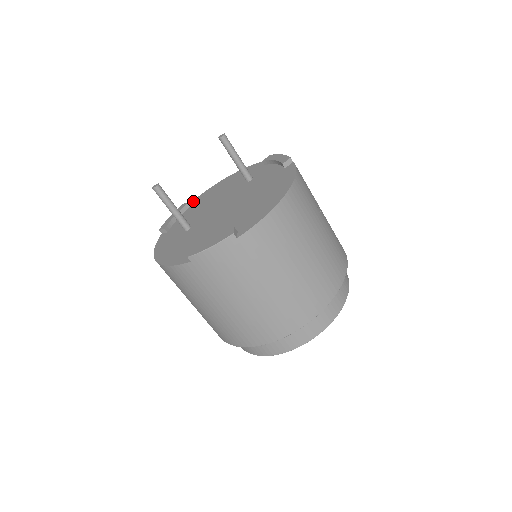
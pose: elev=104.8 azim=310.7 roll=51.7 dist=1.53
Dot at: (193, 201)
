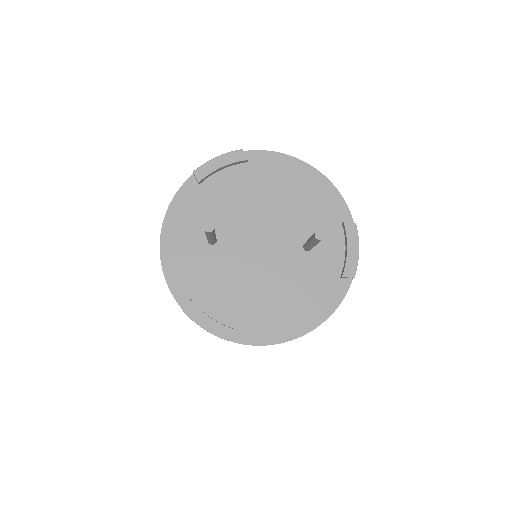
Dot at: (256, 153)
